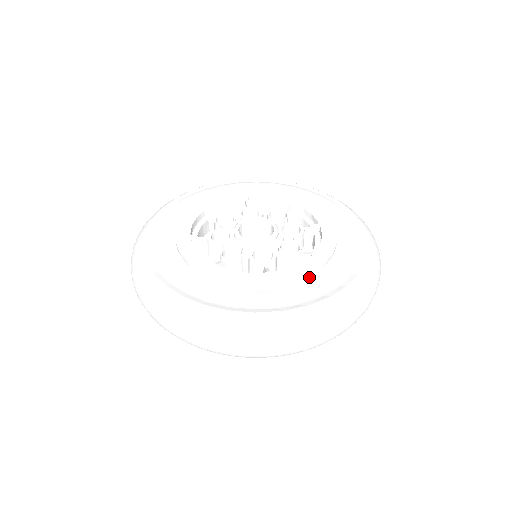
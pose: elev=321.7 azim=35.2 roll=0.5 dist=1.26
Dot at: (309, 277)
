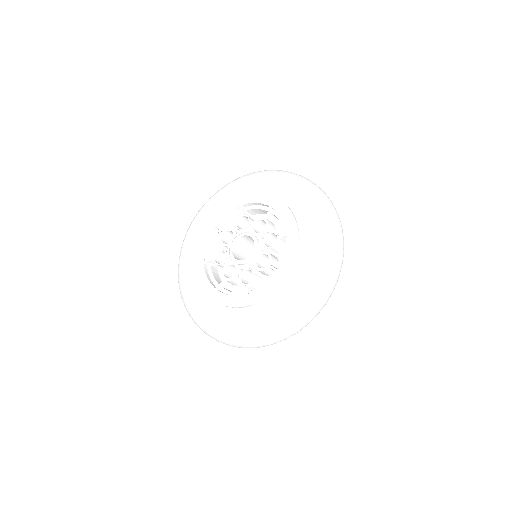
Dot at: (299, 251)
